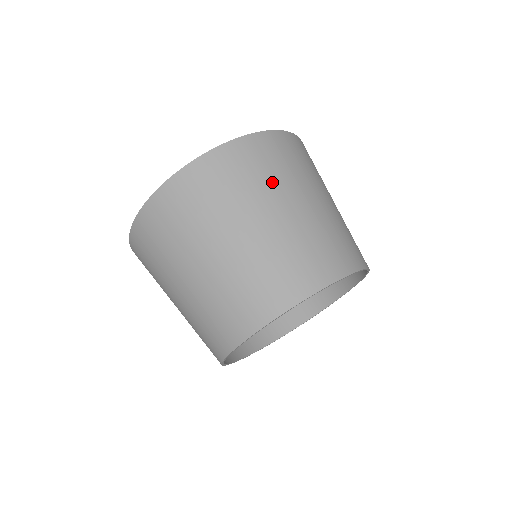
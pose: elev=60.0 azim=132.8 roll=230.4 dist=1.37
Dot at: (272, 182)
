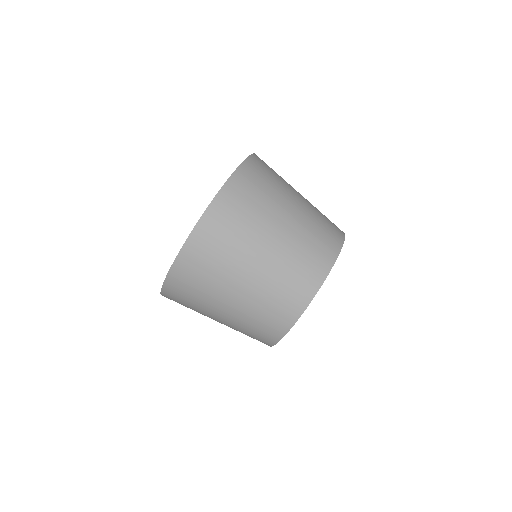
Dot at: (241, 241)
